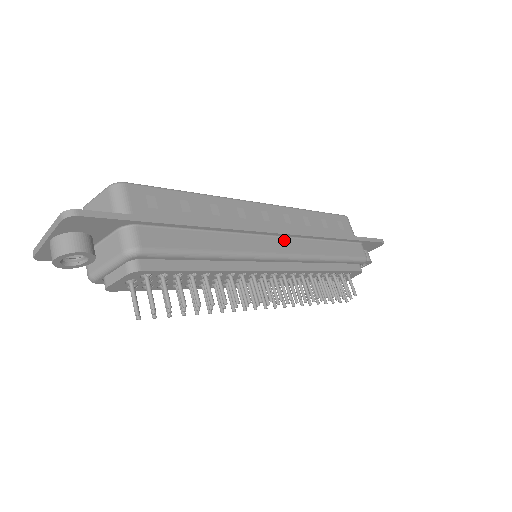
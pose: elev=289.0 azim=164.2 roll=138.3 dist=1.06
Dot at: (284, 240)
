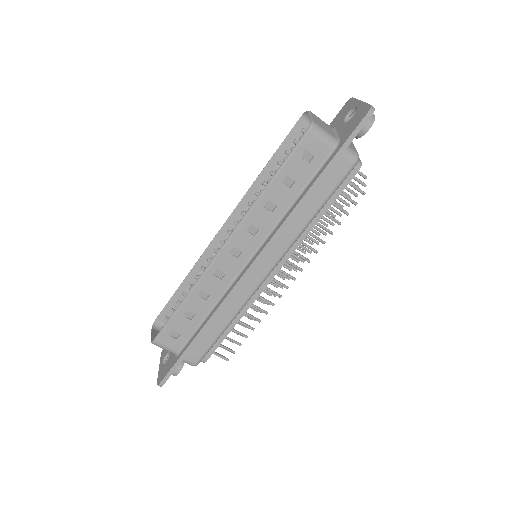
Dot at: (263, 259)
